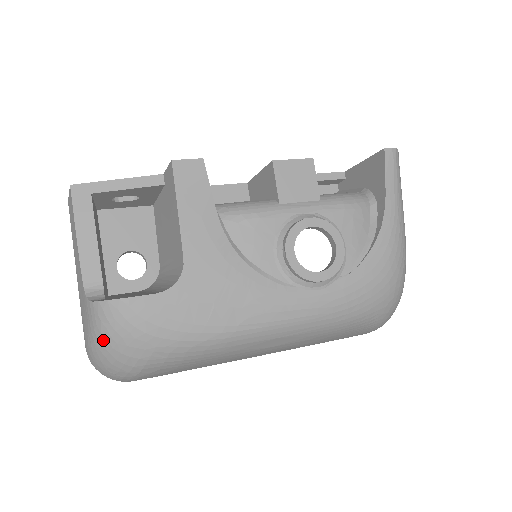
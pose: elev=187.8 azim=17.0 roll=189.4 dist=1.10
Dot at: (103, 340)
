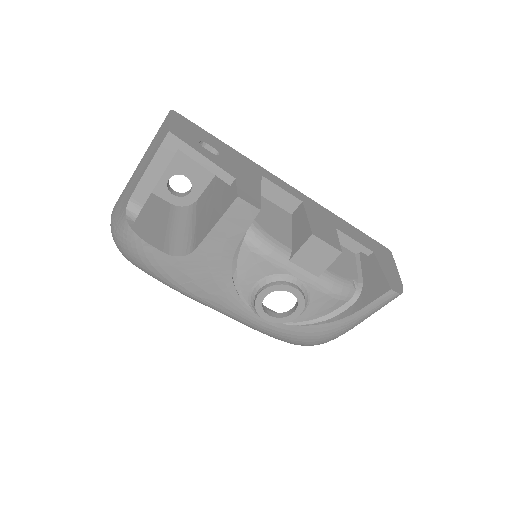
Dot at: (118, 238)
